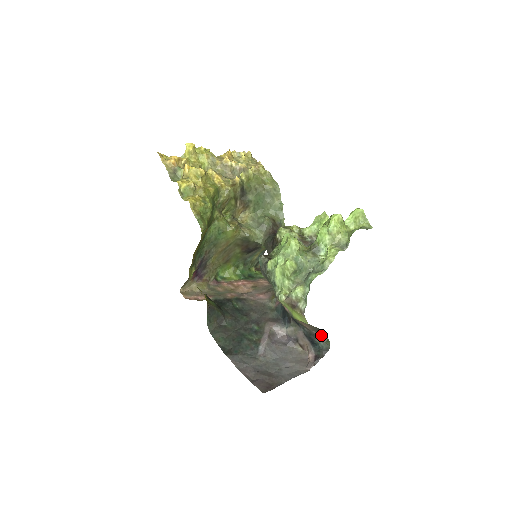
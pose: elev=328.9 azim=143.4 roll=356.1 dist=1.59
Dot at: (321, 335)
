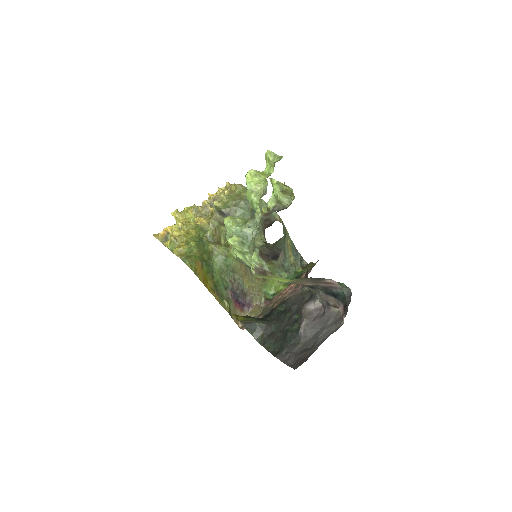
Dot at: (329, 283)
